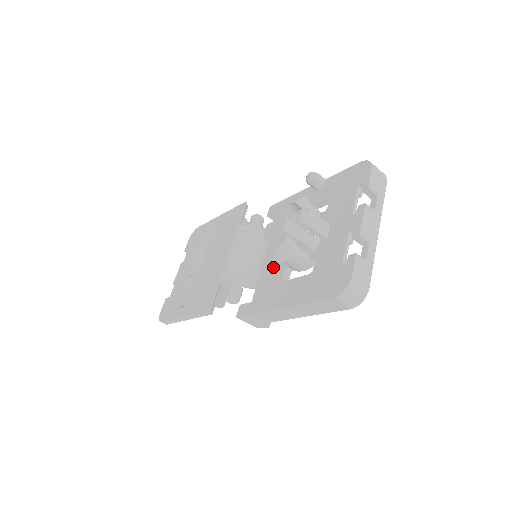
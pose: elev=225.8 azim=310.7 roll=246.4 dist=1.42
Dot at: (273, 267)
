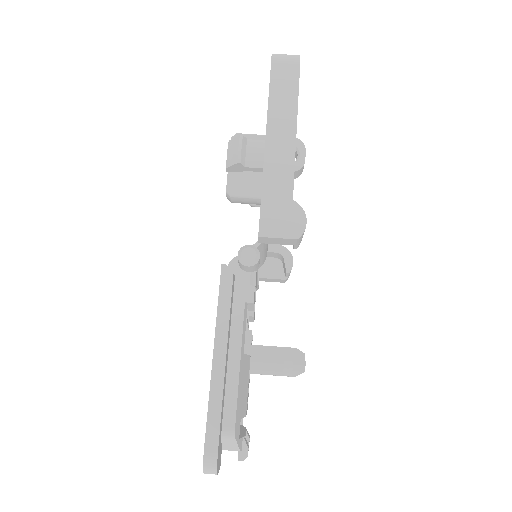
Dot at: occluded
